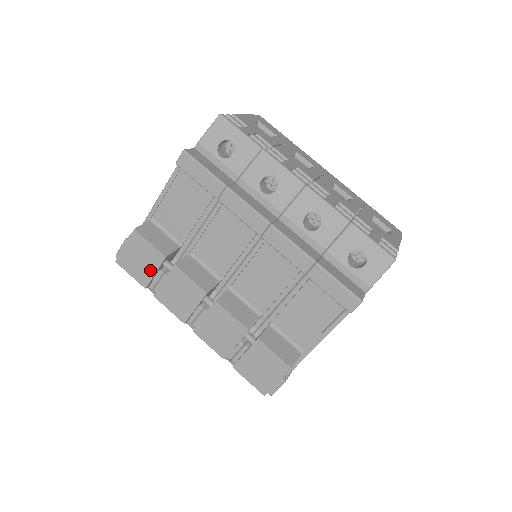
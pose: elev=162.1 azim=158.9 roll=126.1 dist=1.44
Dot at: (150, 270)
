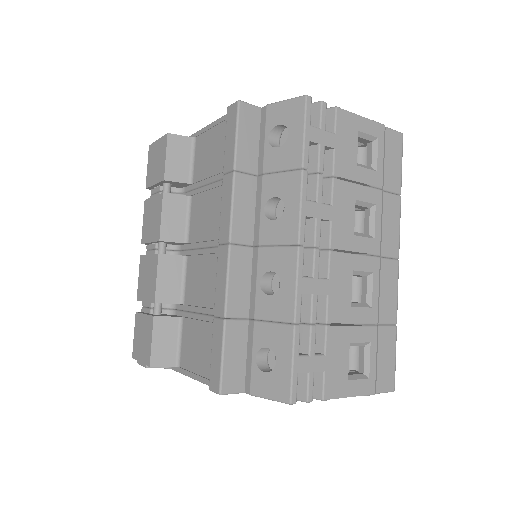
Dot at: (154, 178)
